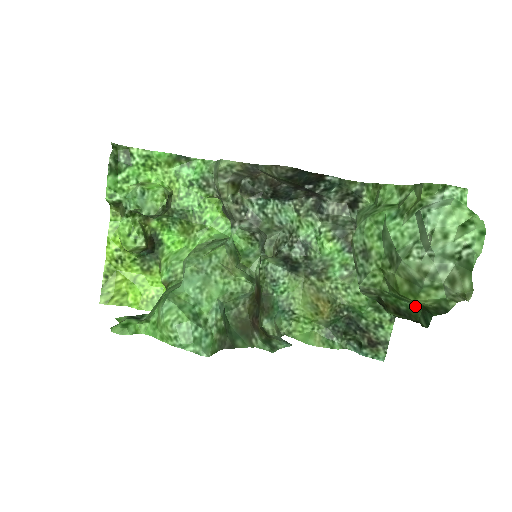
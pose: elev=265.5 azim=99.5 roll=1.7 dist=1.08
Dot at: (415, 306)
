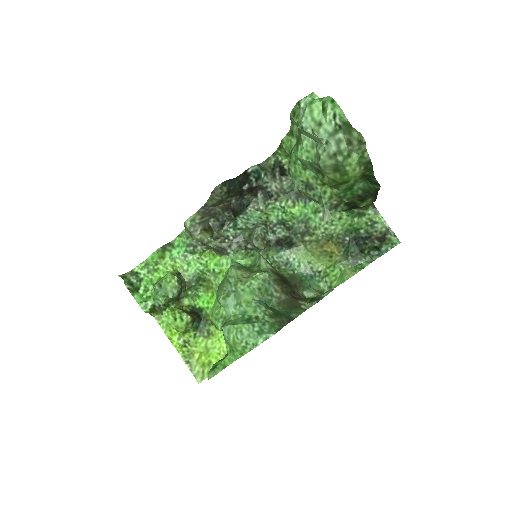
Dot at: (362, 183)
